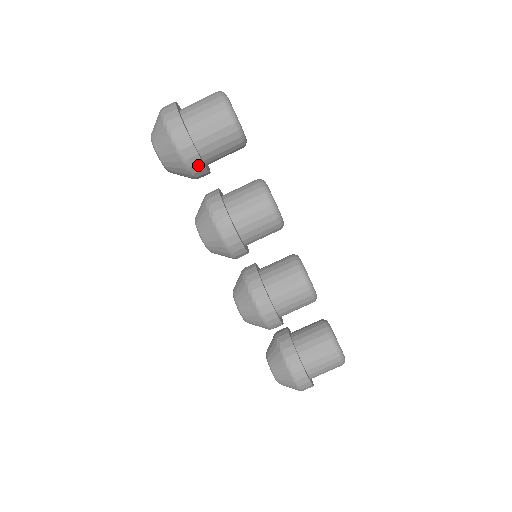
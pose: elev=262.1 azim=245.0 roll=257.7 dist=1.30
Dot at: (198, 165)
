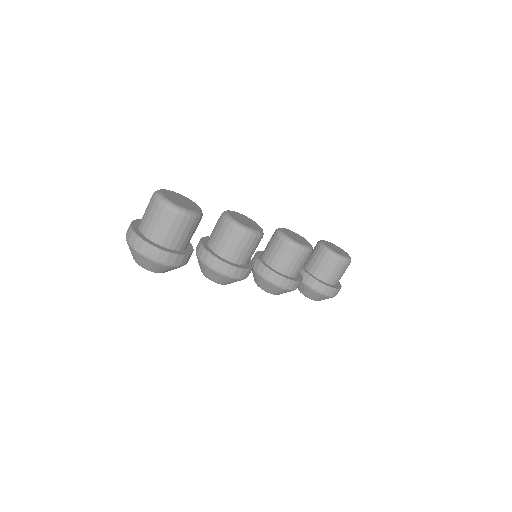
Dot at: (188, 258)
